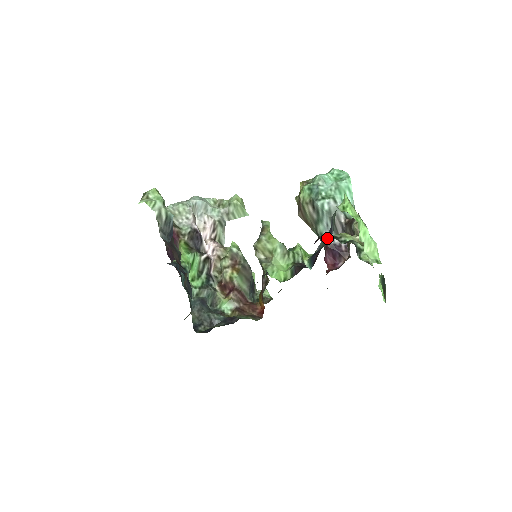
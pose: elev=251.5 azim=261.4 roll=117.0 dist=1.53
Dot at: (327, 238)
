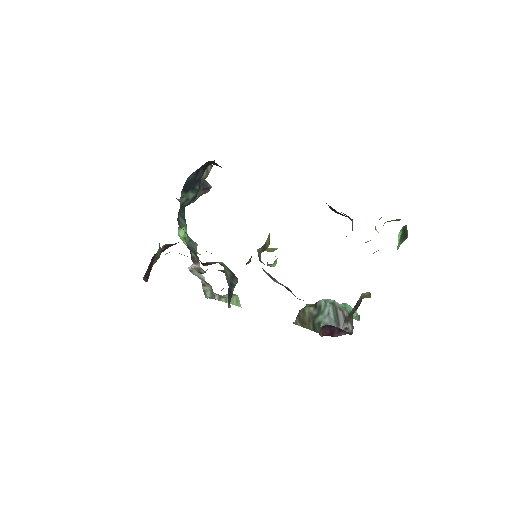
Dot at: occluded
